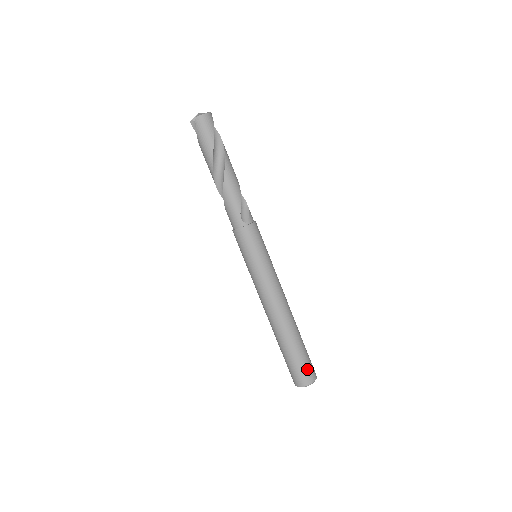
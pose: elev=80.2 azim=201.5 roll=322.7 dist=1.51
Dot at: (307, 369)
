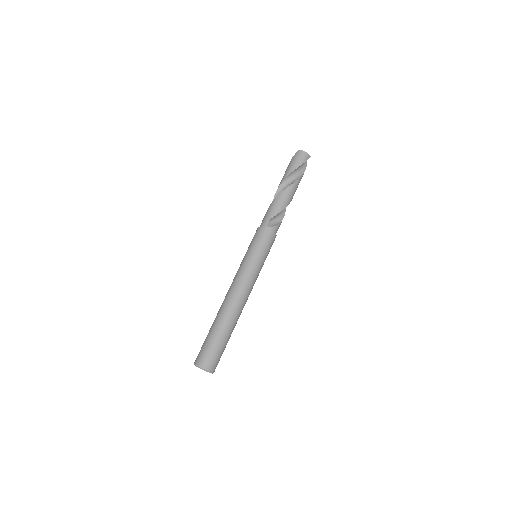
Dot at: (211, 356)
